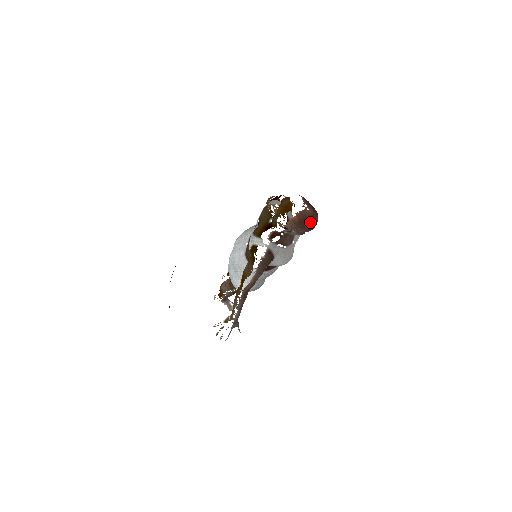
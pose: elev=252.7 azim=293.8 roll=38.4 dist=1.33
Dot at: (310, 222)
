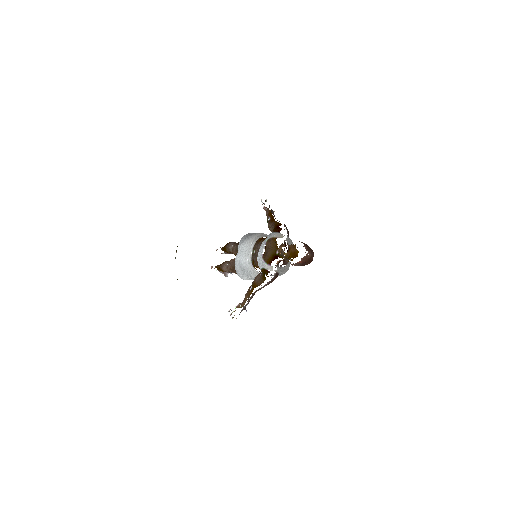
Dot at: (309, 261)
